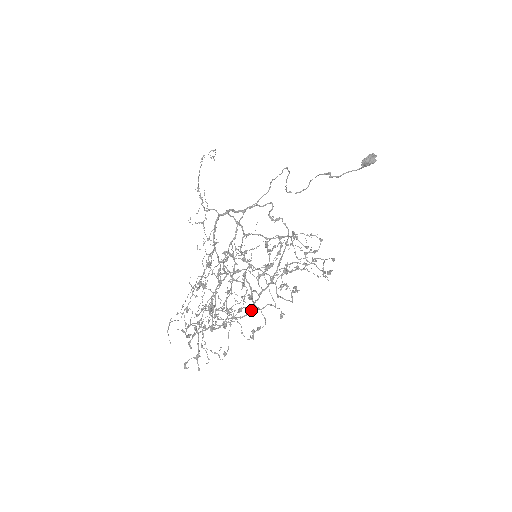
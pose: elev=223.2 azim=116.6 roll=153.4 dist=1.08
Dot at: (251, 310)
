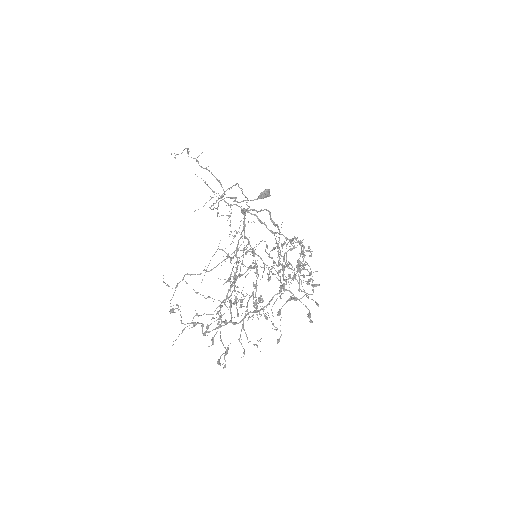
Dot at: (267, 304)
